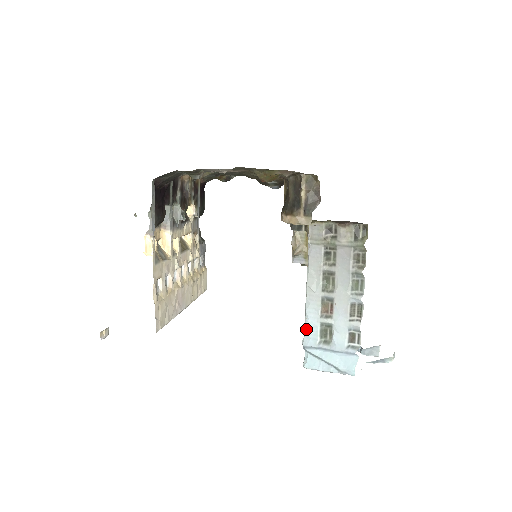
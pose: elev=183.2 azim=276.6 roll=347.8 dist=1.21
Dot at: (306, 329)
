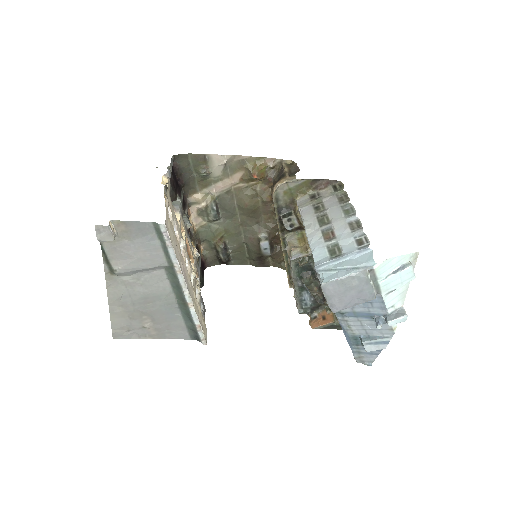
Dot at: (314, 256)
